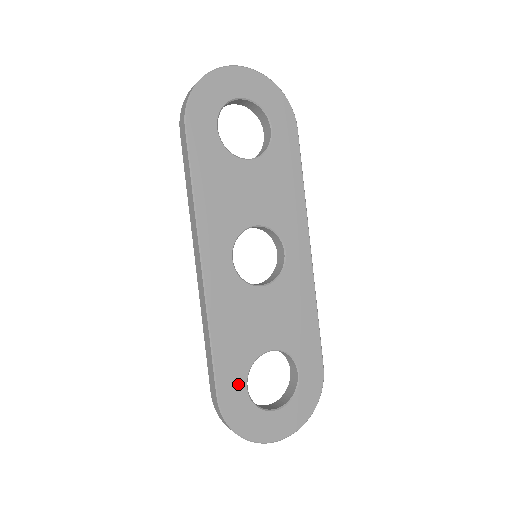
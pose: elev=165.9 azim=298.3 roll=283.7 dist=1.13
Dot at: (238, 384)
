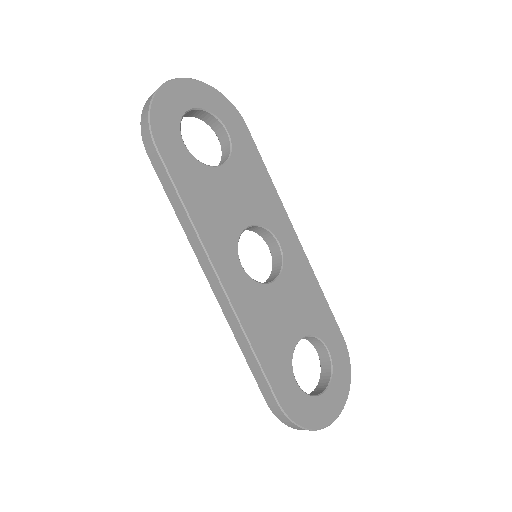
Dot at: (288, 381)
